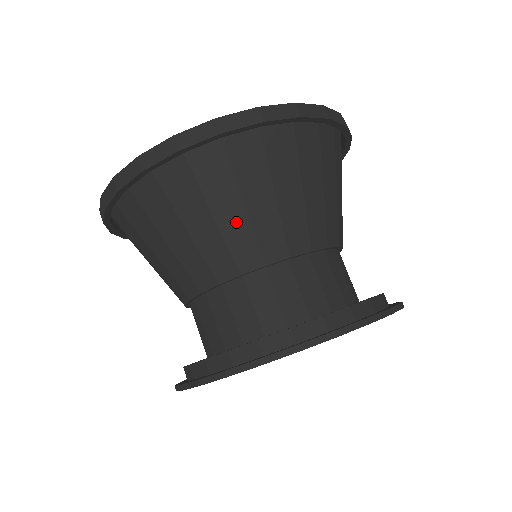
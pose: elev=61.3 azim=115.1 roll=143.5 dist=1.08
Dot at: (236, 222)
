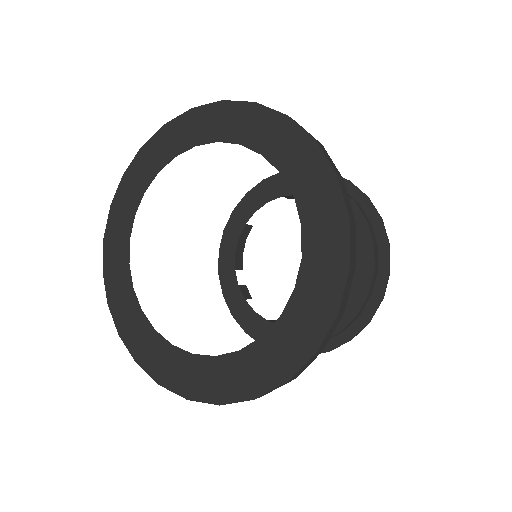
Dot at: occluded
